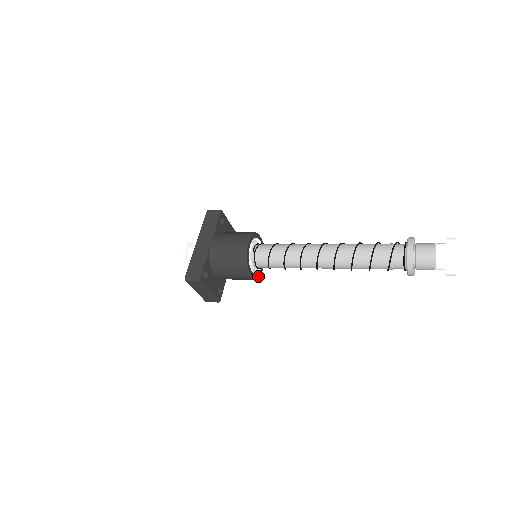
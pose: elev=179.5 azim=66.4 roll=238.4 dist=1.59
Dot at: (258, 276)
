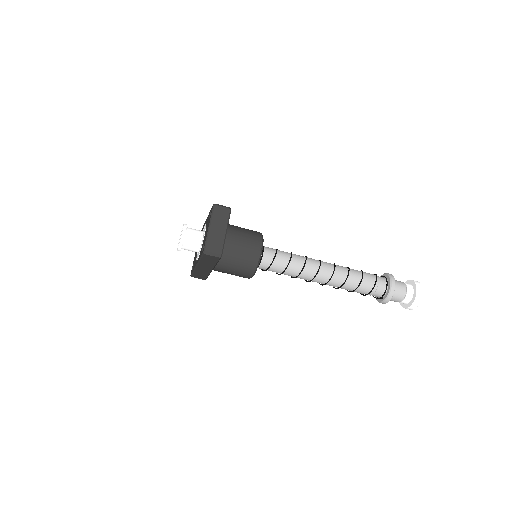
Dot at: occluded
